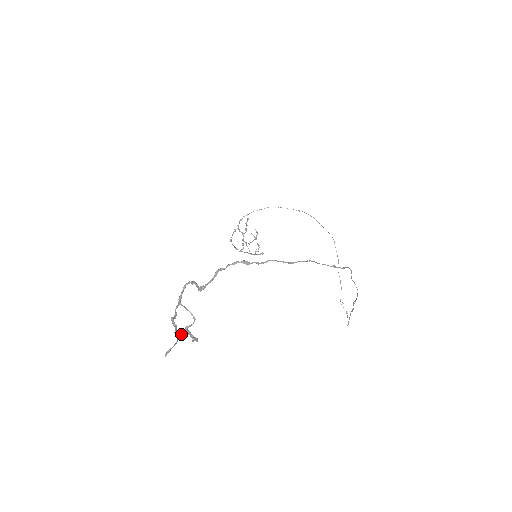
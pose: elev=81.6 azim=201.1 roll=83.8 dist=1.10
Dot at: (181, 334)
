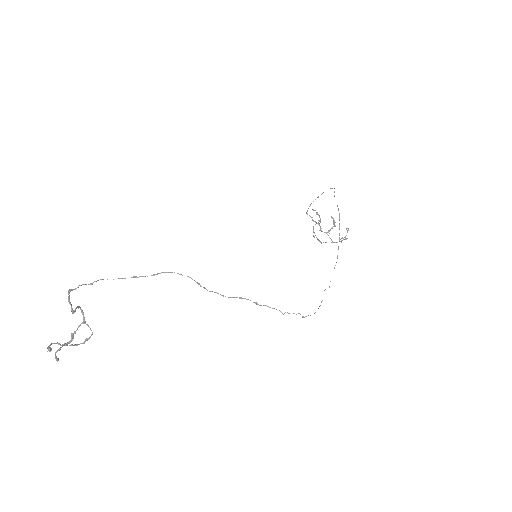
Dot at: (72, 345)
